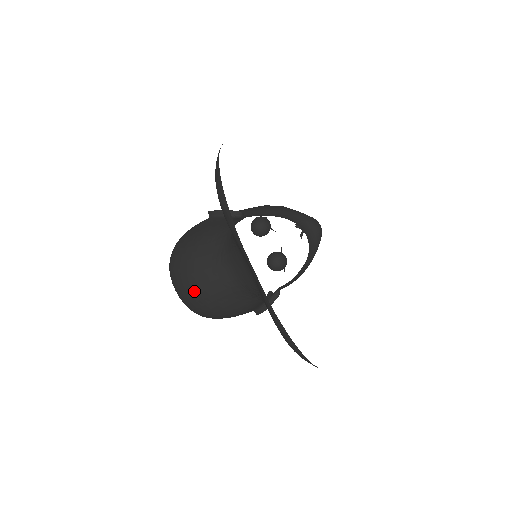
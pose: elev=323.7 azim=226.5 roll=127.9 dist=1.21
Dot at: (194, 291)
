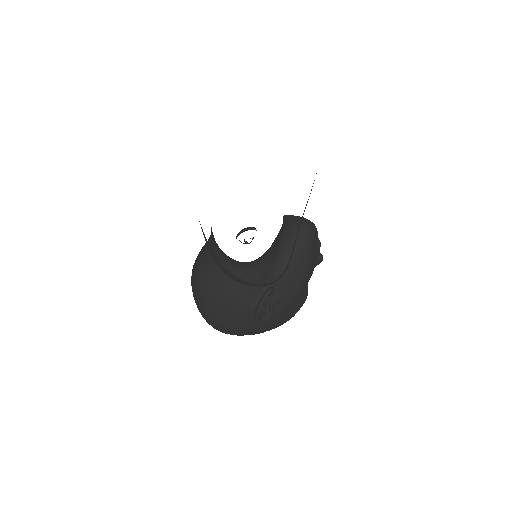
Dot at: (194, 276)
